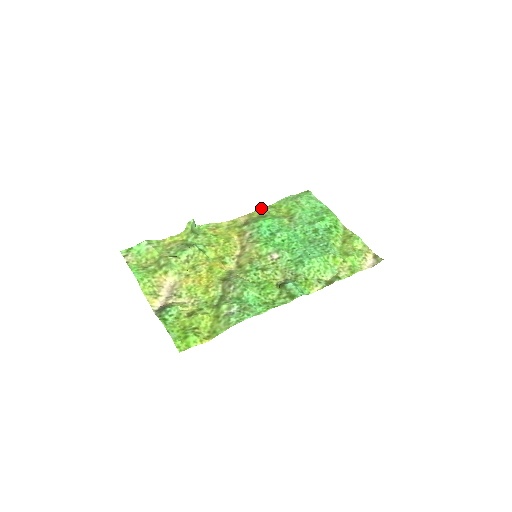
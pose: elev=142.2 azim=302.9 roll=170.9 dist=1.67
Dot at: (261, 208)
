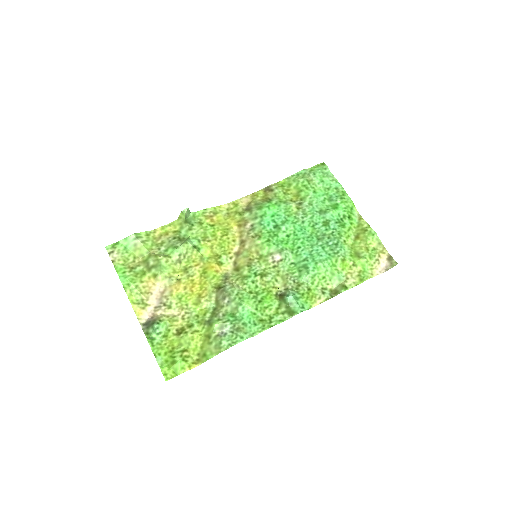
Dot at: (267, 186)
